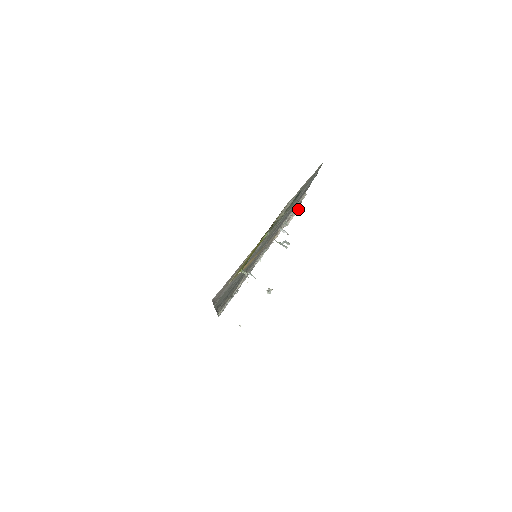
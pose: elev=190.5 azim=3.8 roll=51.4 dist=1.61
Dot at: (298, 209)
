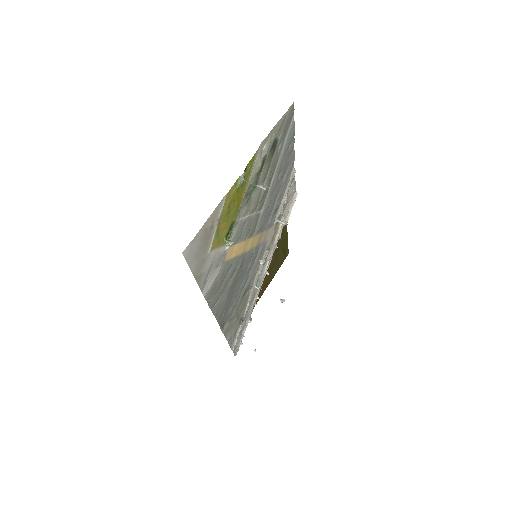
Dot at: (294, 199)
